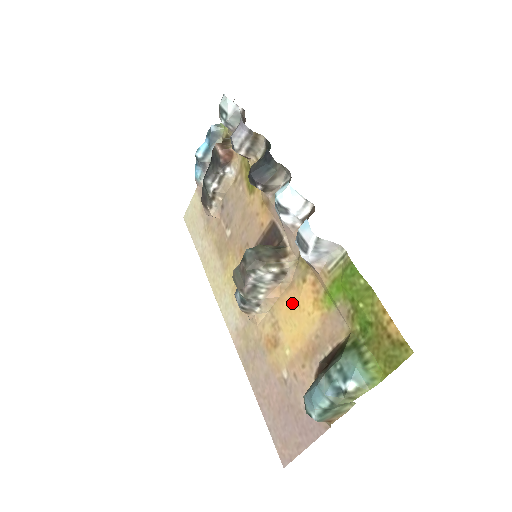
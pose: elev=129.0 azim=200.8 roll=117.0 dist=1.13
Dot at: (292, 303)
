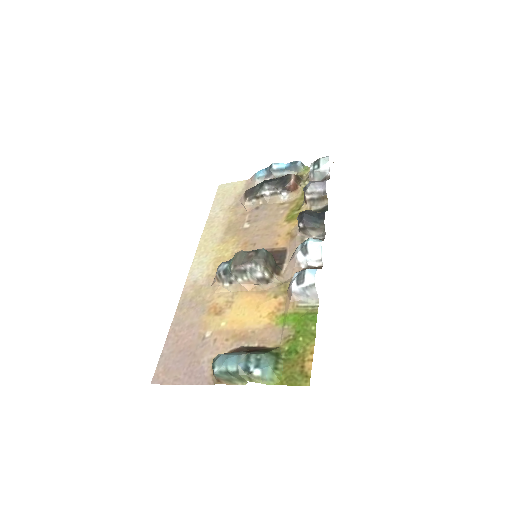
Dot at: (255, 301)
